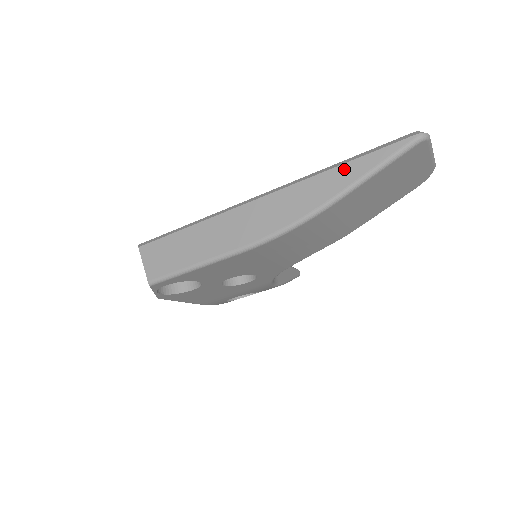
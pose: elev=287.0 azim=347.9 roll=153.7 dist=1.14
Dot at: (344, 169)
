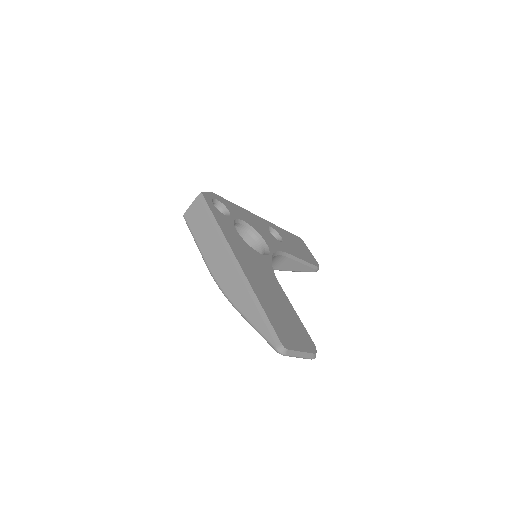
Dot at: (254, 309)
